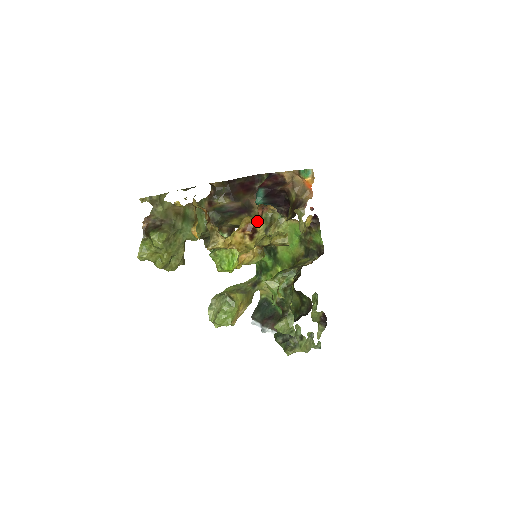
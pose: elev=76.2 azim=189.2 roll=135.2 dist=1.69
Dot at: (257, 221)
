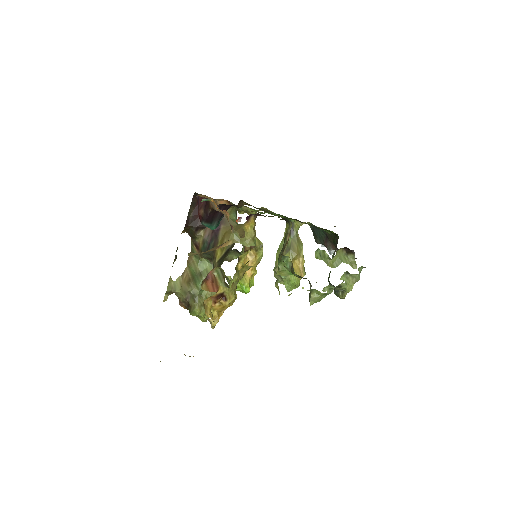
Dot at: occluded
